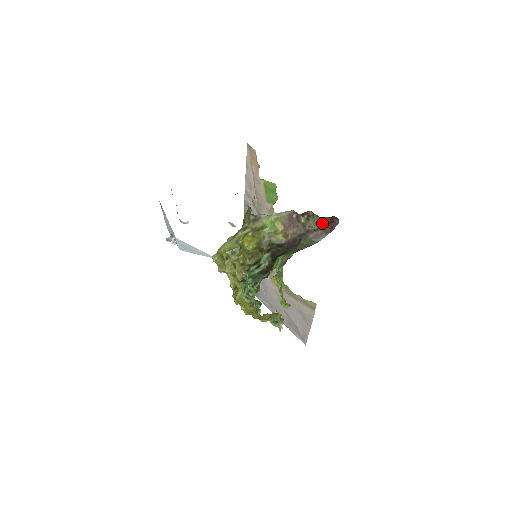
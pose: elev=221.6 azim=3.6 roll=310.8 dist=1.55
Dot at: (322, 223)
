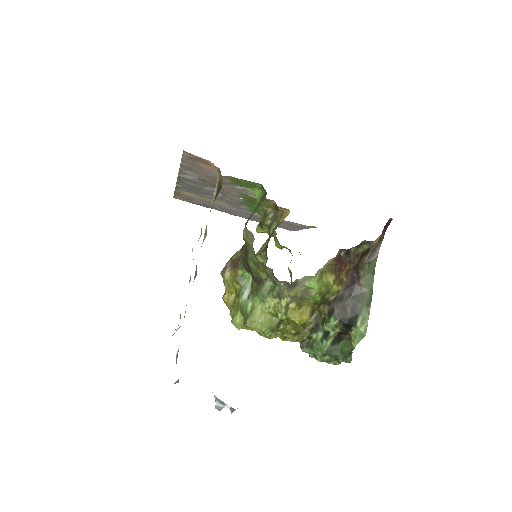
Dot at: (378, 239)
